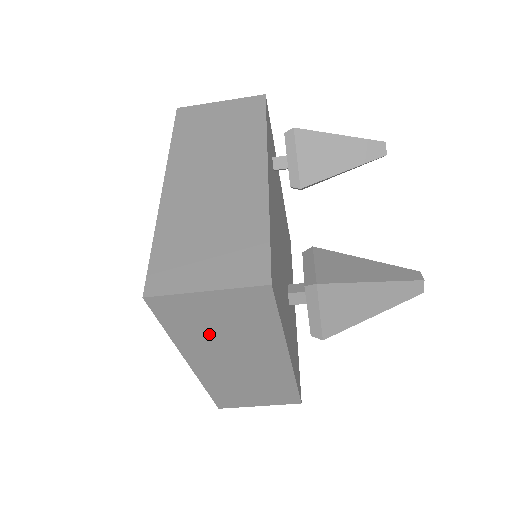
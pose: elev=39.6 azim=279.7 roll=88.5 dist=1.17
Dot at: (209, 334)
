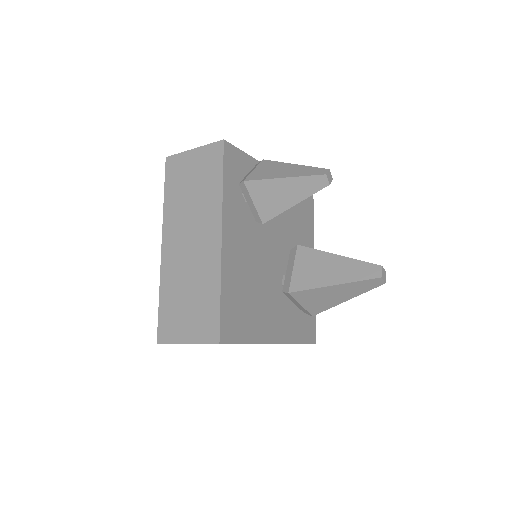
Dot at: occluded
